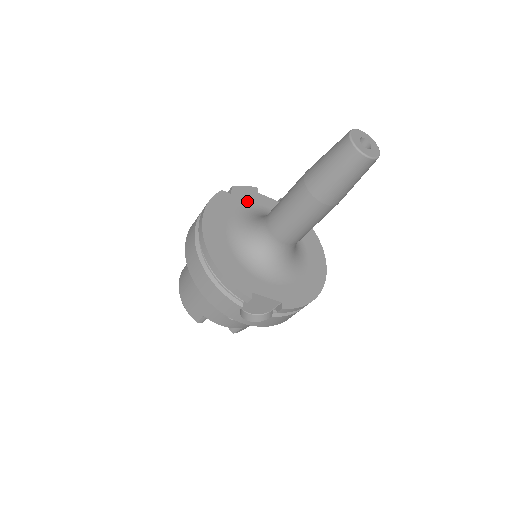
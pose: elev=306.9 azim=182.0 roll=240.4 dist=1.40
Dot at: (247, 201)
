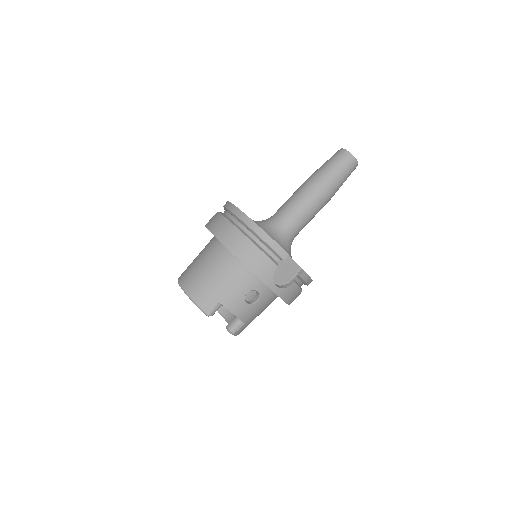
Dot at: occluded
